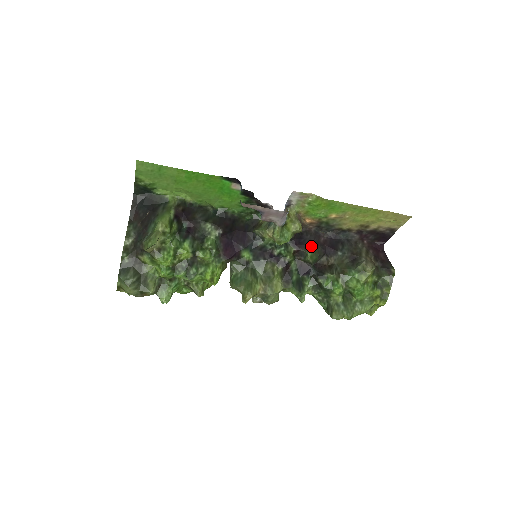
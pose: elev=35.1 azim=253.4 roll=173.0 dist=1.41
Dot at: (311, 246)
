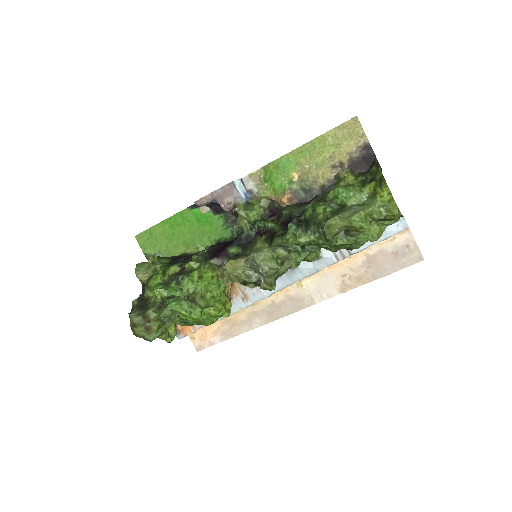
Dot at: (287, 206)
